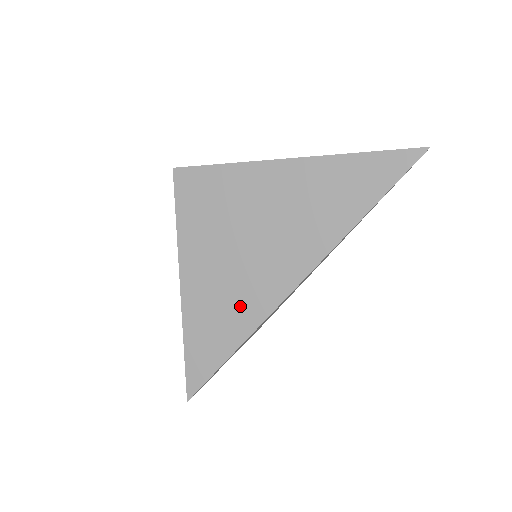
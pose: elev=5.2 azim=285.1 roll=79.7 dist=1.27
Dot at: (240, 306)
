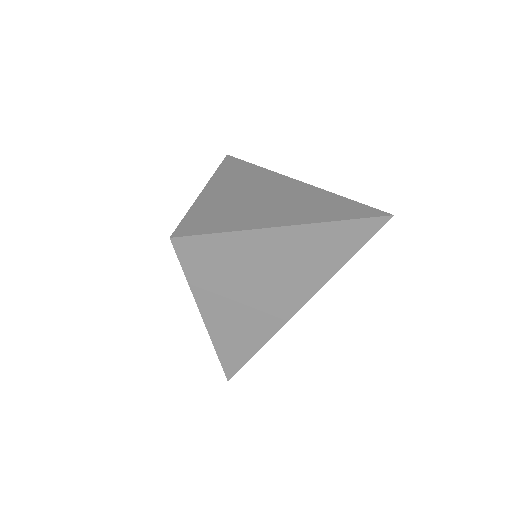
Dot at: (253, 328)
